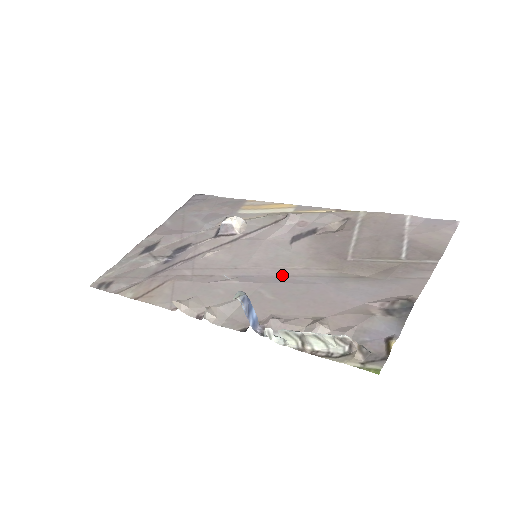
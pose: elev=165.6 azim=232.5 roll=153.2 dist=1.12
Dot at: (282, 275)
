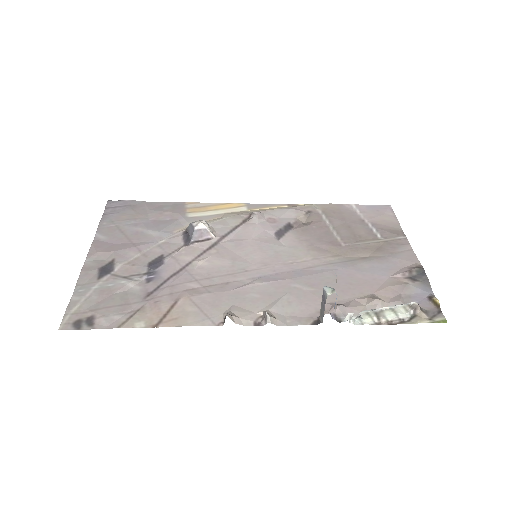
Dot at: (299, 268)
